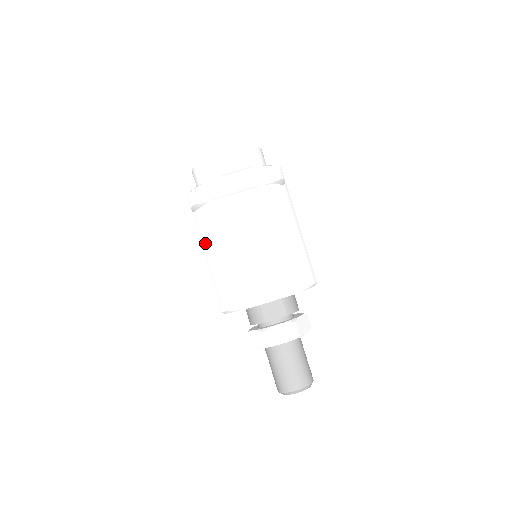
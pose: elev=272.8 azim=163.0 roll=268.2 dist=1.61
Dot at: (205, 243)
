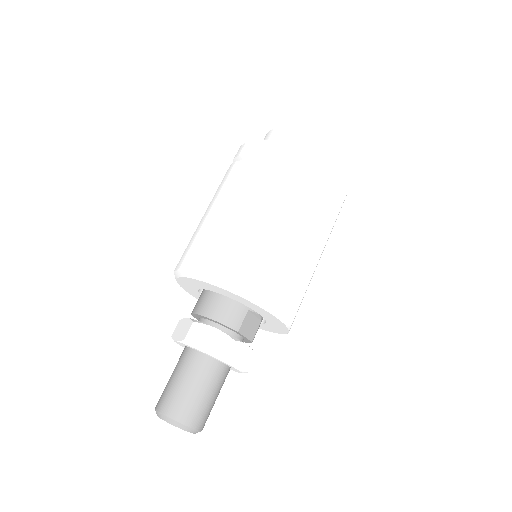
Dot at: (274, 204)
